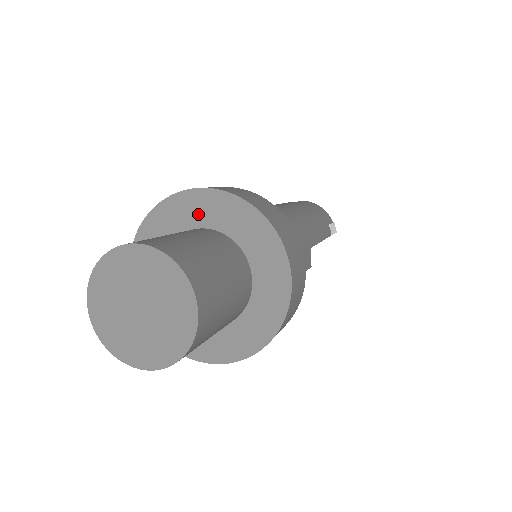
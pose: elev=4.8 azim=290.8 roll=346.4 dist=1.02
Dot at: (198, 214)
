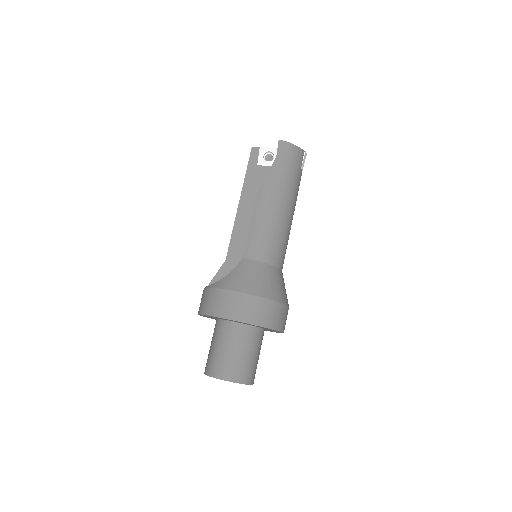
Dot at: occluded
